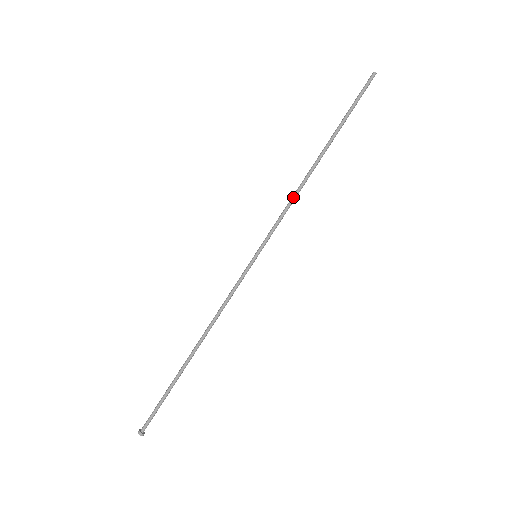
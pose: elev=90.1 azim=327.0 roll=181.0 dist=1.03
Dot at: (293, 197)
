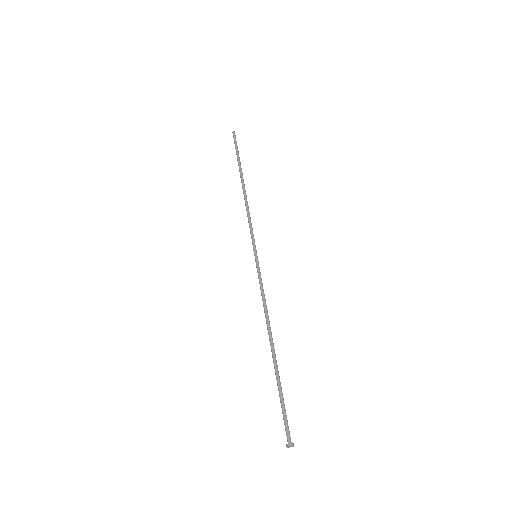
Dot at: occluded
